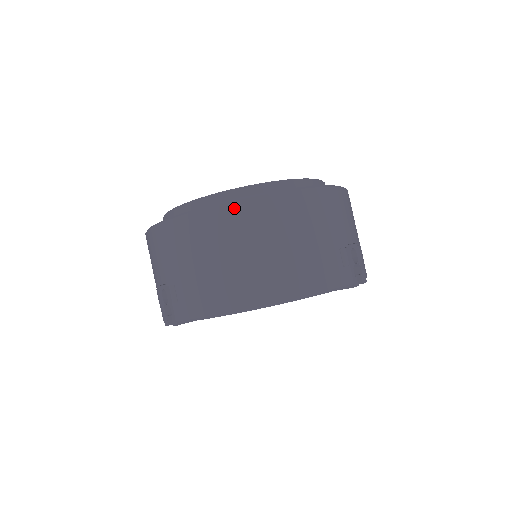
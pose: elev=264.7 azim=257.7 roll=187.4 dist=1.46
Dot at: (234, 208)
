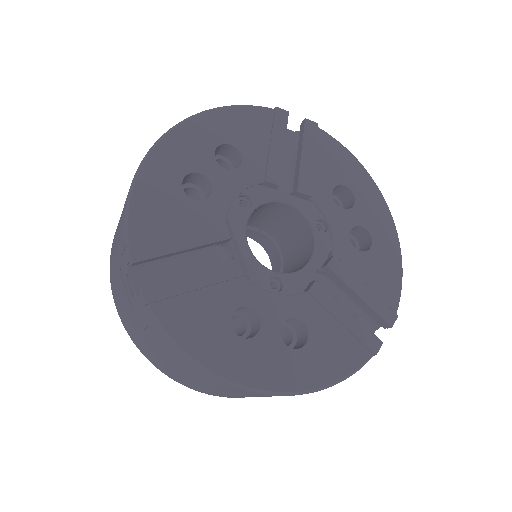
Dot at: occluded
